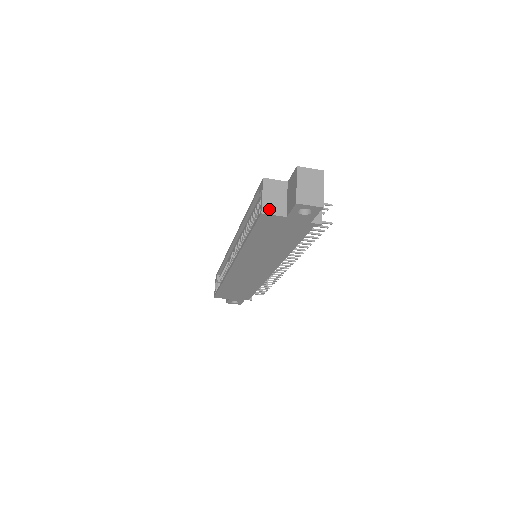
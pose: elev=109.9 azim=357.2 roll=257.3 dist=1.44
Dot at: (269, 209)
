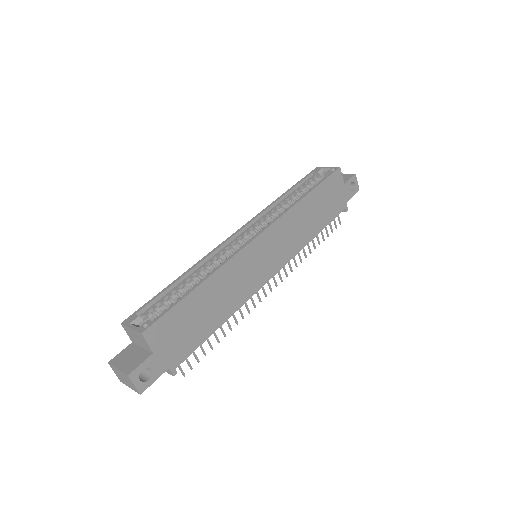
Dot at: occluded
